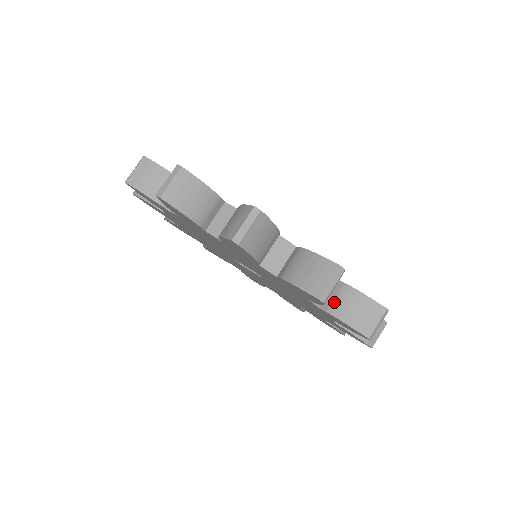
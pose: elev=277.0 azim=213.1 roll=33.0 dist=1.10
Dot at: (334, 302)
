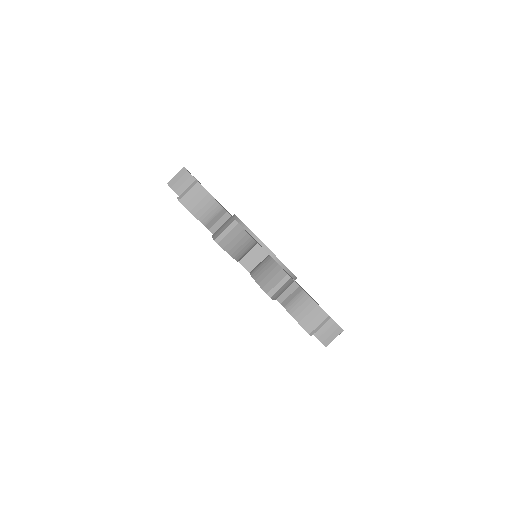
Dot at: occluded
